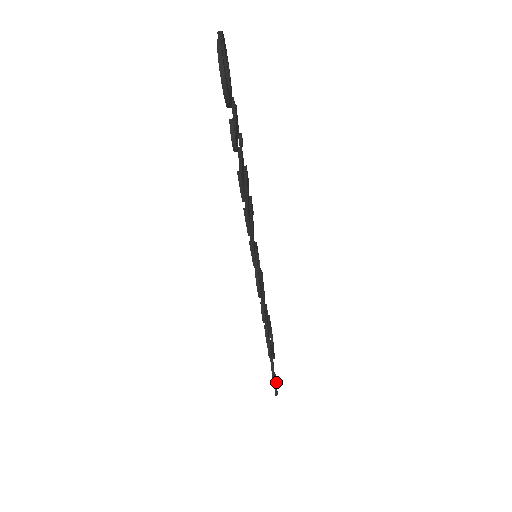
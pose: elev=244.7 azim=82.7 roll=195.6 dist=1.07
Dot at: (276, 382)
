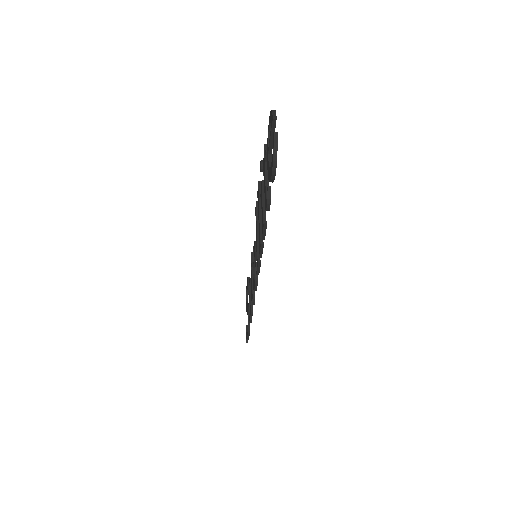
Dot at: occluded
